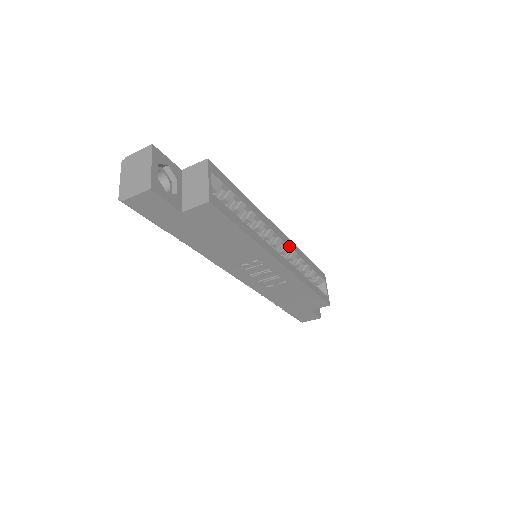
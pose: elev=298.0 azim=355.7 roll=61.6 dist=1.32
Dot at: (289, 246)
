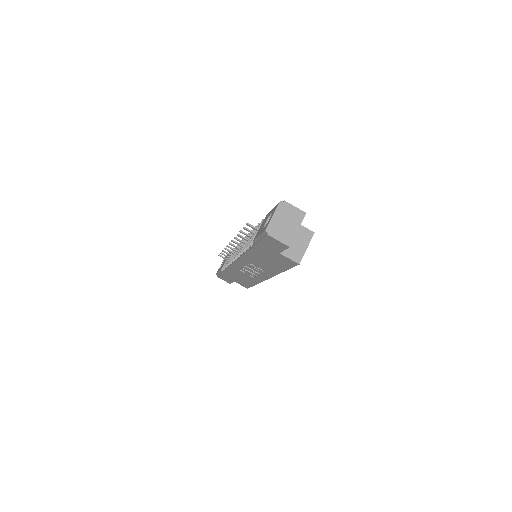
Dot at: occluded
